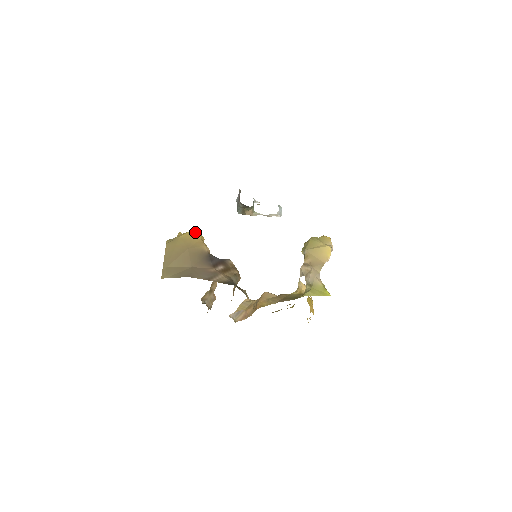
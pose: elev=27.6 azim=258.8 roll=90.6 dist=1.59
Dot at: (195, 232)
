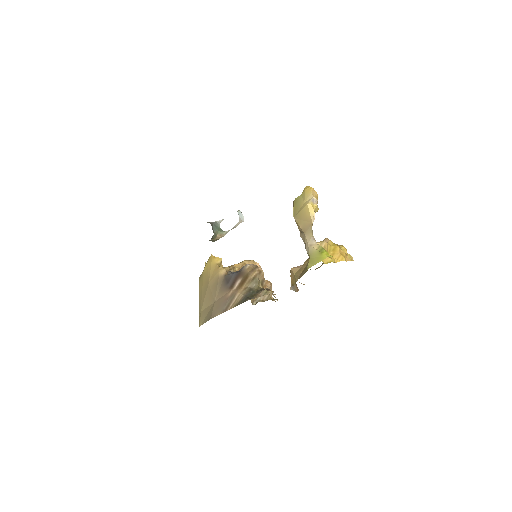
Dot at: (211, 259)
